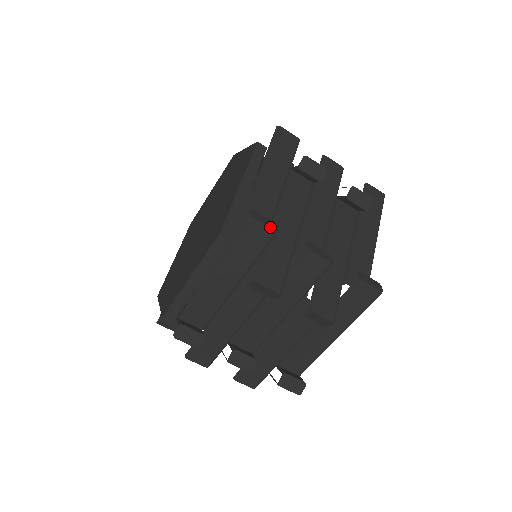
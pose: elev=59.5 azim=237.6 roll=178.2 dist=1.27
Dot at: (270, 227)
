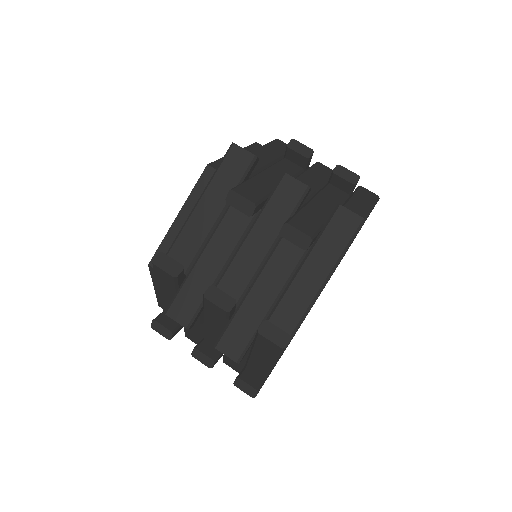
Dot at: occluded
